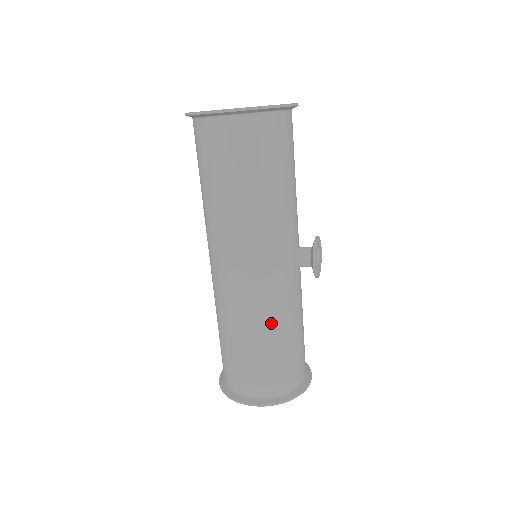
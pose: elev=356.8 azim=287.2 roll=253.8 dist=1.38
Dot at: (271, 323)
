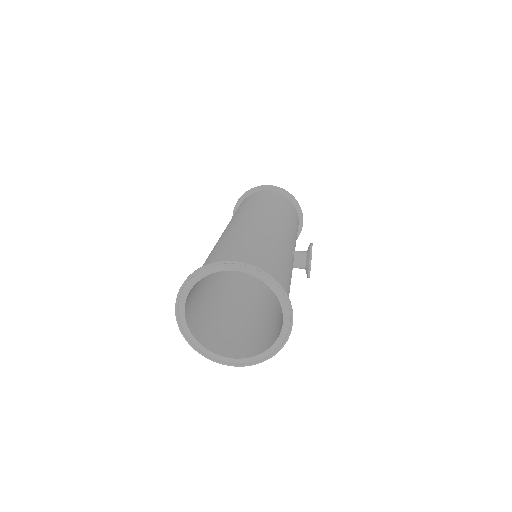
Dot at: occluded
